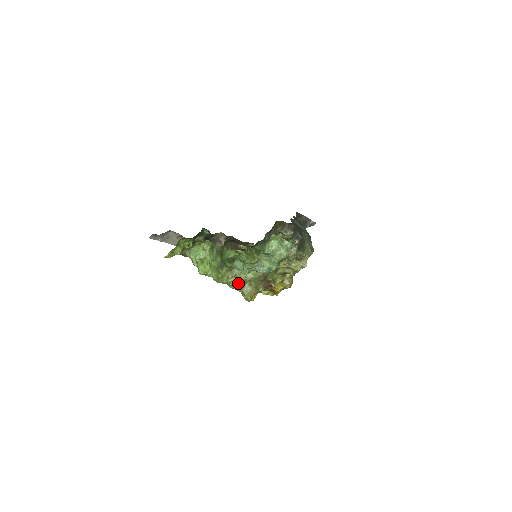
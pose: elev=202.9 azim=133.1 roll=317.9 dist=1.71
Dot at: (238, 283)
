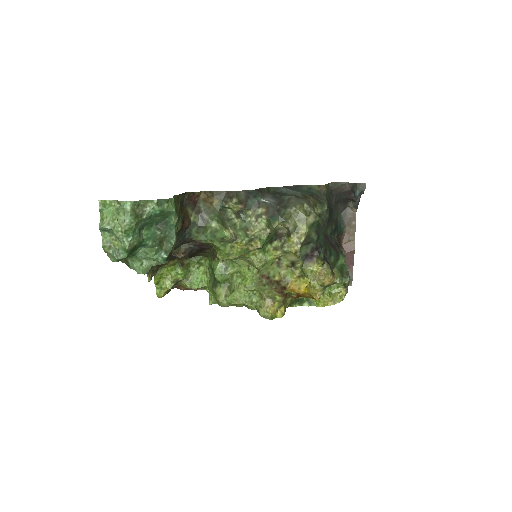
Dot at: (241, 299)
